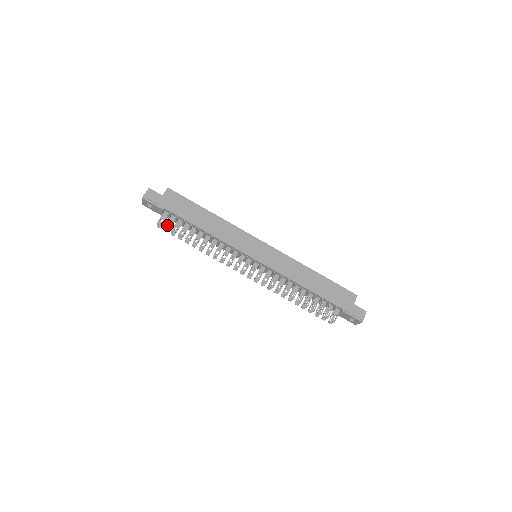
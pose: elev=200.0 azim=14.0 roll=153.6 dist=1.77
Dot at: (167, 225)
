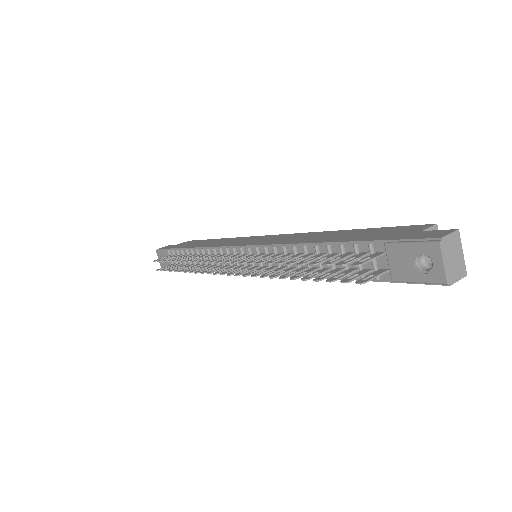
Dot at: (168, 267)
